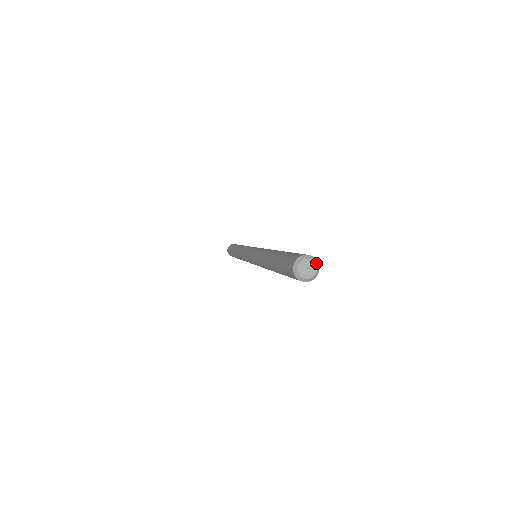
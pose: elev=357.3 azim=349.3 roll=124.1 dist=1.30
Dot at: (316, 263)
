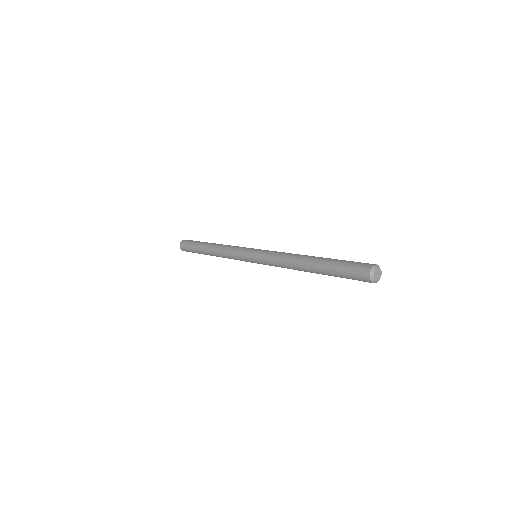
Dot at: (379, 267)
